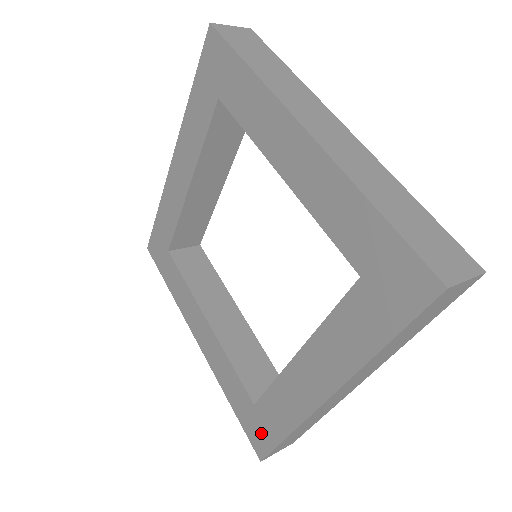
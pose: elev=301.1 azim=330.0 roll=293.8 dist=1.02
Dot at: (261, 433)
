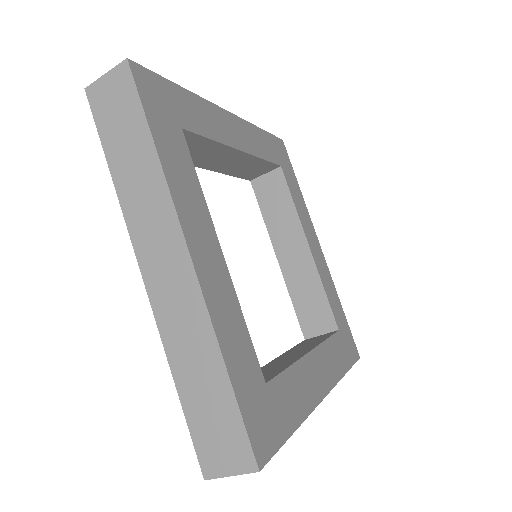
Dot at: occluded
